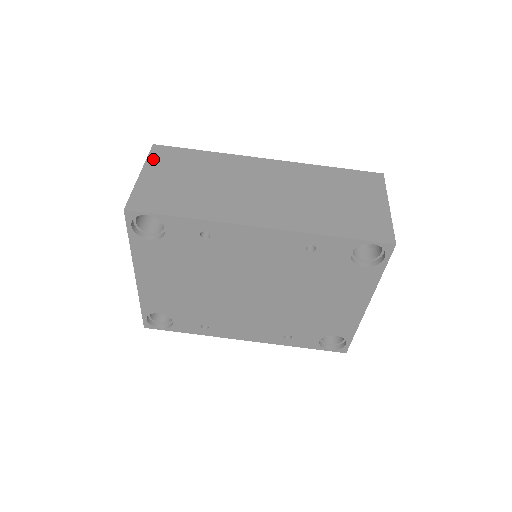
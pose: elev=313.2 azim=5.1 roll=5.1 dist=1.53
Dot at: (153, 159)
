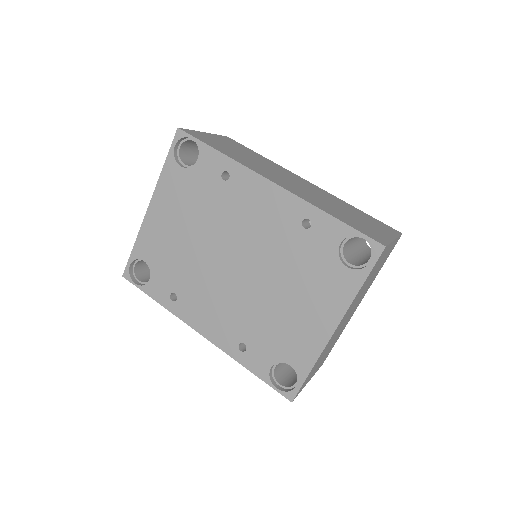
Dot at: (221, 137)
